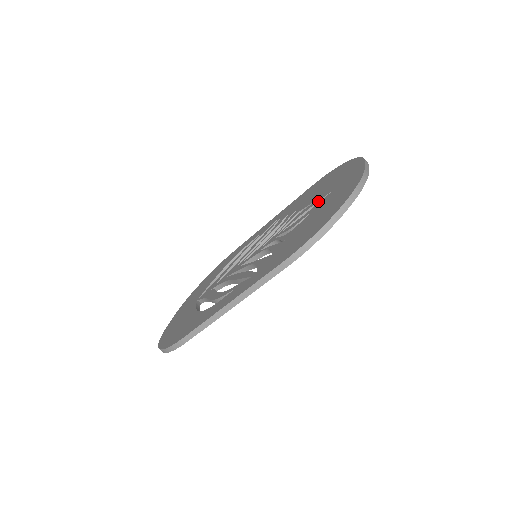
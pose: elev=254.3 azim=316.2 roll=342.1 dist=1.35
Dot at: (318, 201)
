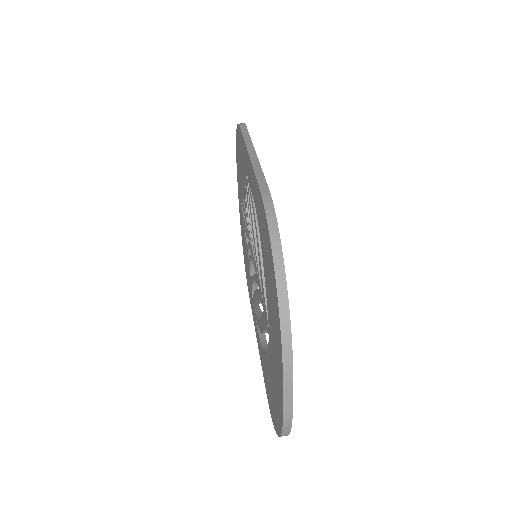
Dot at: (242, 213)
